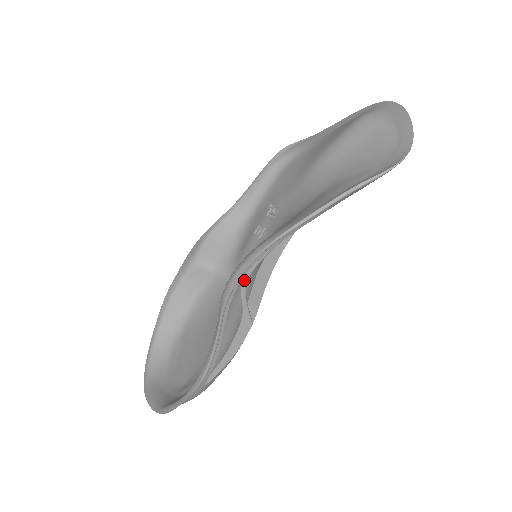
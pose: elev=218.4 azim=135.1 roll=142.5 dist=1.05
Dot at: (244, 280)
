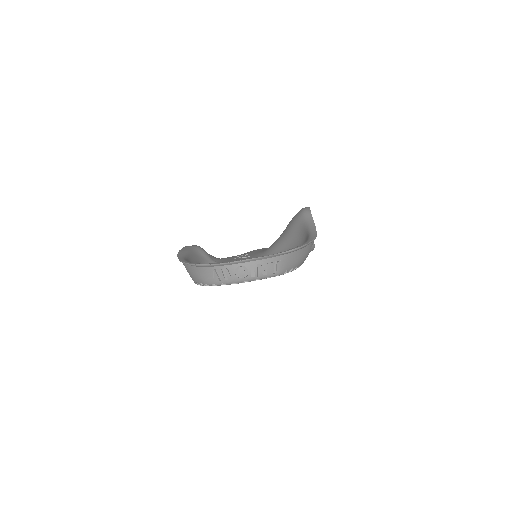
Dot at: occluded
